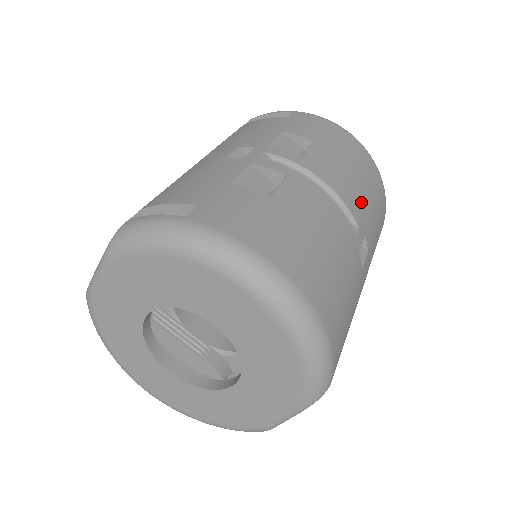
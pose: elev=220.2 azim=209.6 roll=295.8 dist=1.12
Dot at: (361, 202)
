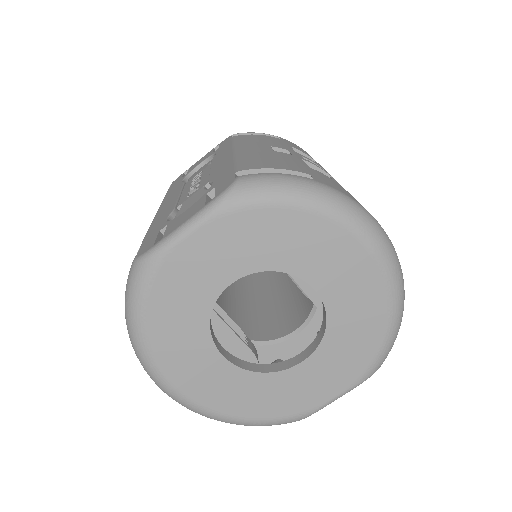
Dot at: occluded
